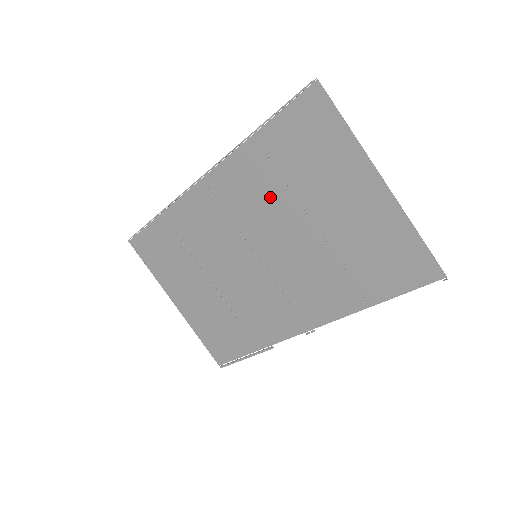
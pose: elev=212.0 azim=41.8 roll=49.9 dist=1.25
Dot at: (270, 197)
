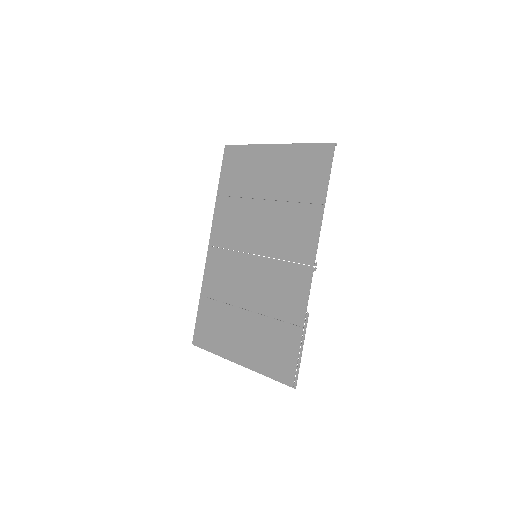
Dot at: (241, 213)
